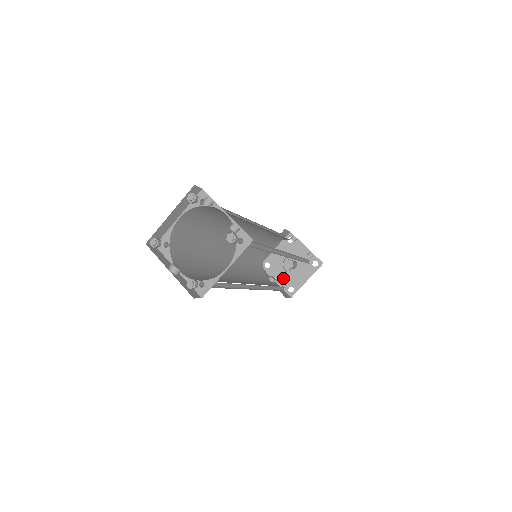
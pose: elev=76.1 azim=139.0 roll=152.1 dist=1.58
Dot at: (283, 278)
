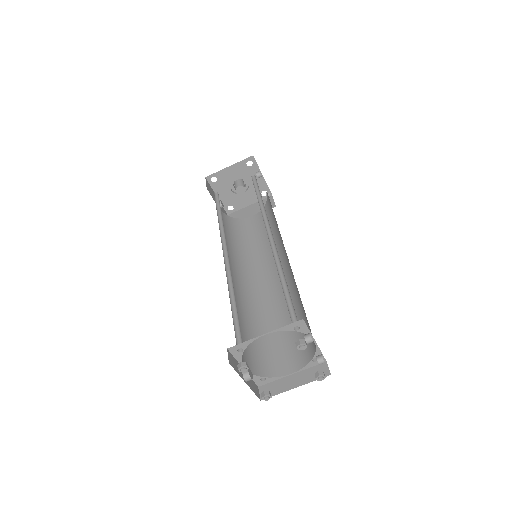
Dot at: (226, 196)
